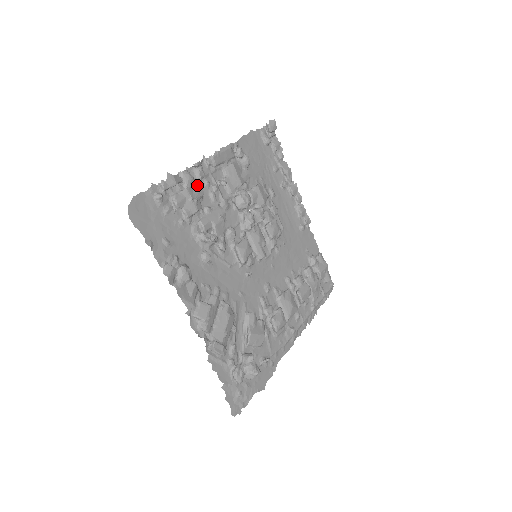
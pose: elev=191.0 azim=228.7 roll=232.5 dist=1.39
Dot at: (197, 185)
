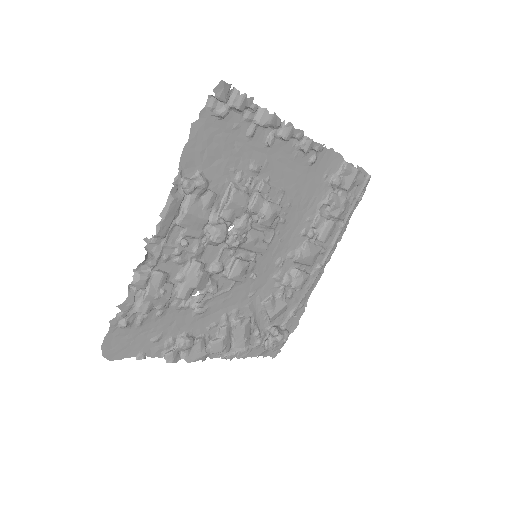
Dot at: (155, 276)
